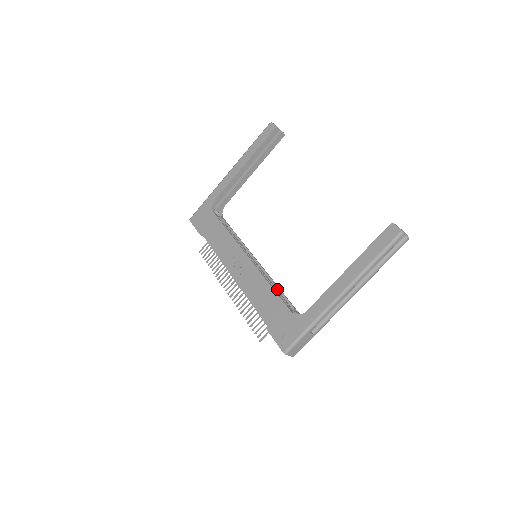
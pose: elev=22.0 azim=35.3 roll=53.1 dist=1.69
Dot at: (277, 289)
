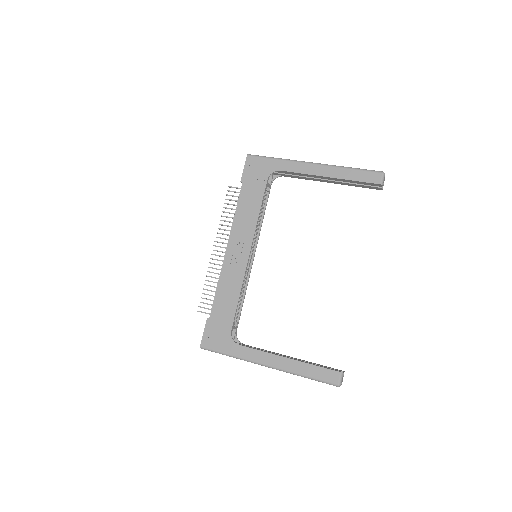
Dot at: (243, 295)
